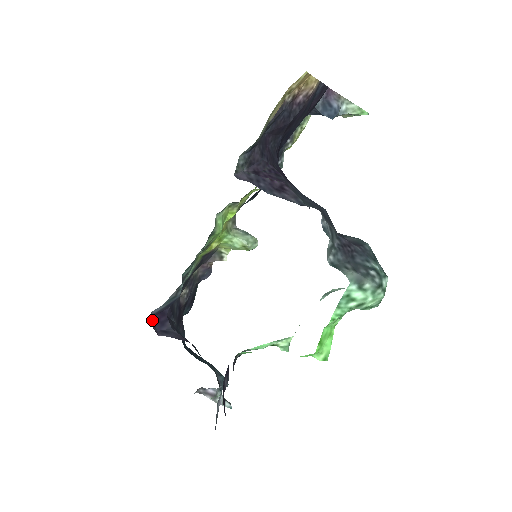
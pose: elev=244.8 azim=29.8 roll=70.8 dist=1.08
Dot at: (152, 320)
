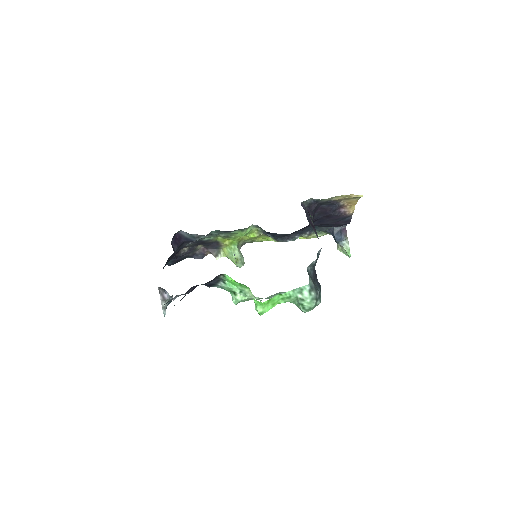
Dot at: (175, 235)
